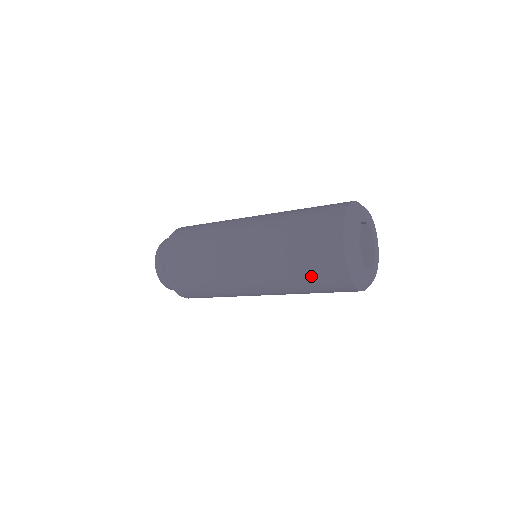
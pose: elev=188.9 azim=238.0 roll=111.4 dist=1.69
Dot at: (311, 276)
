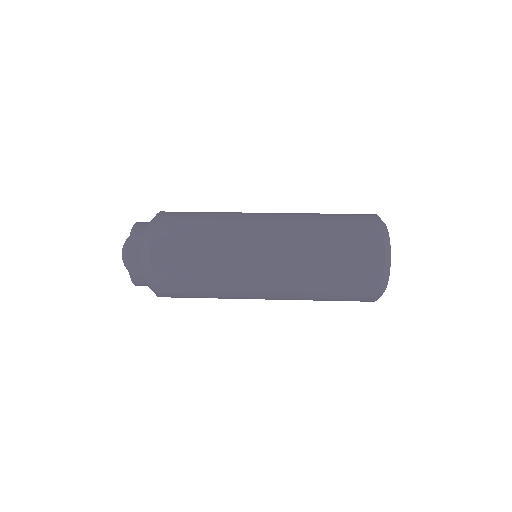
Dot at: occluded
